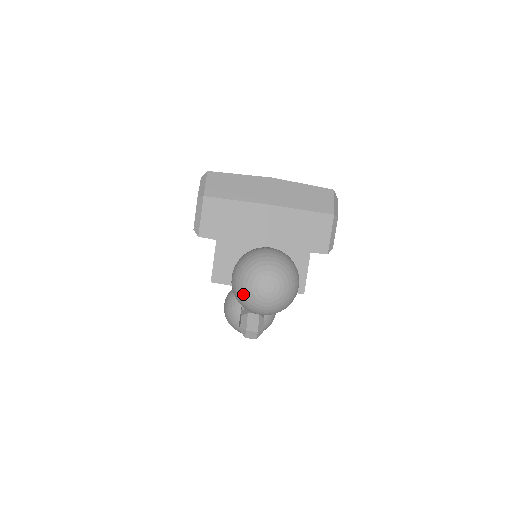
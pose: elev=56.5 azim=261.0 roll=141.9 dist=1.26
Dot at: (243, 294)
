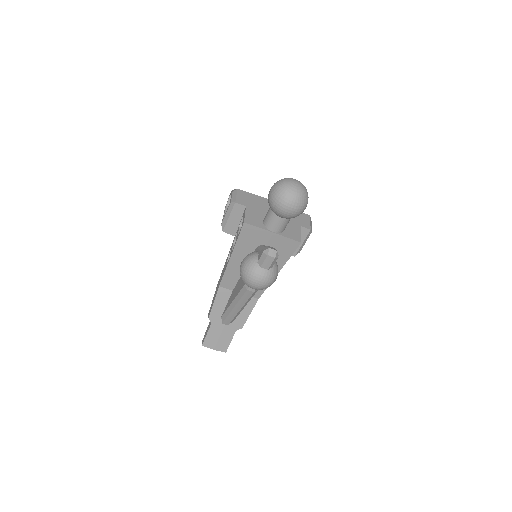
Dot at: (282, 186)
